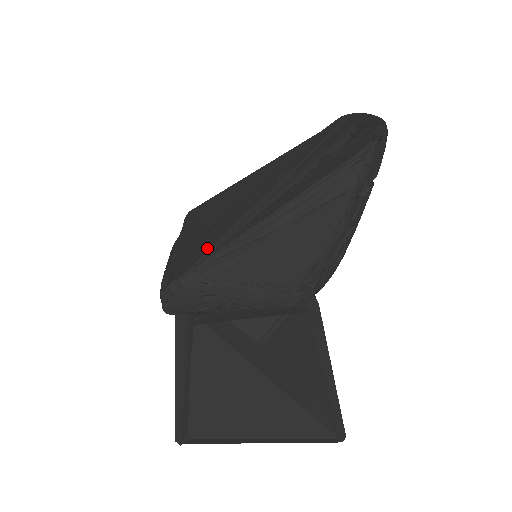
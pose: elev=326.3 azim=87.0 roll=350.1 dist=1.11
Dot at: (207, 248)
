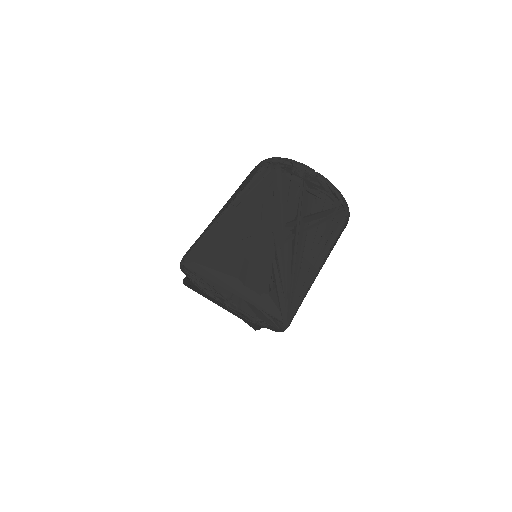
Dot at: (280, 300)
